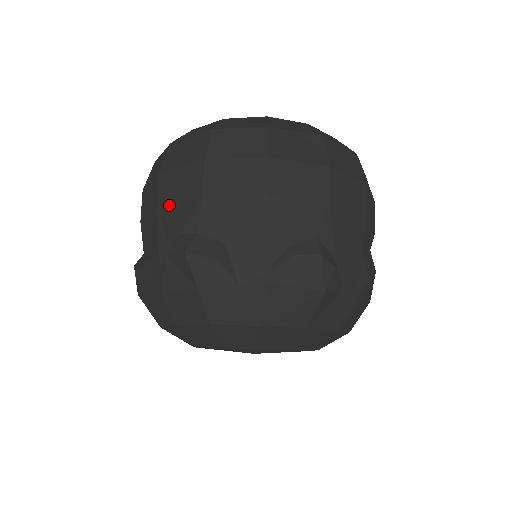
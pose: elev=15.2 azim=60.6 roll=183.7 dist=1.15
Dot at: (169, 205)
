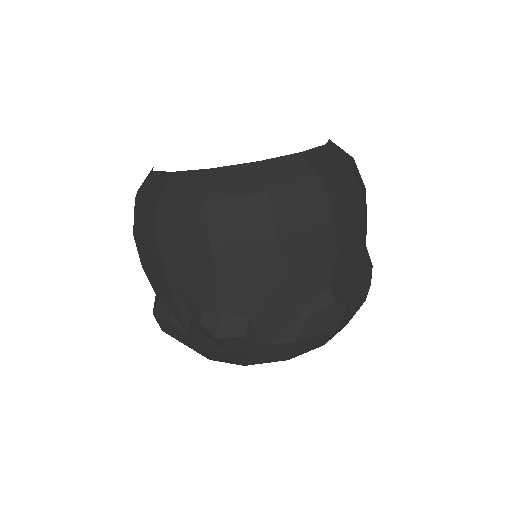
Dot at: (180, 279)
